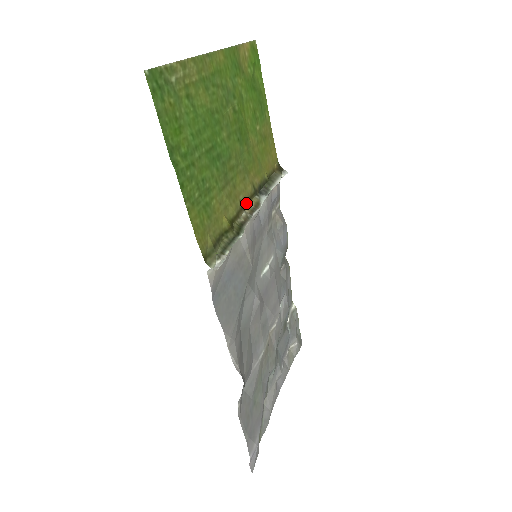
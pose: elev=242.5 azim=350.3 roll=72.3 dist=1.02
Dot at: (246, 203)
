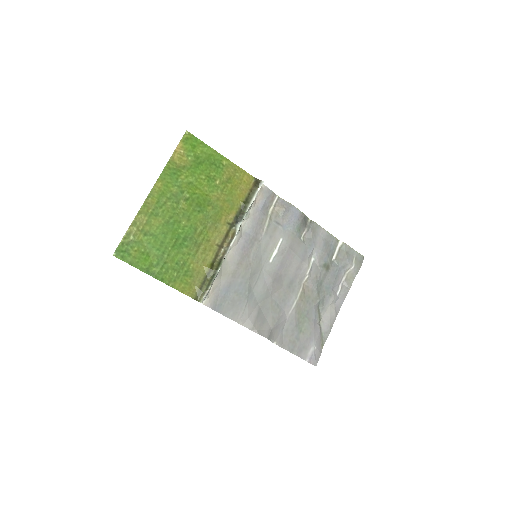
Dot at: (224, 241)
